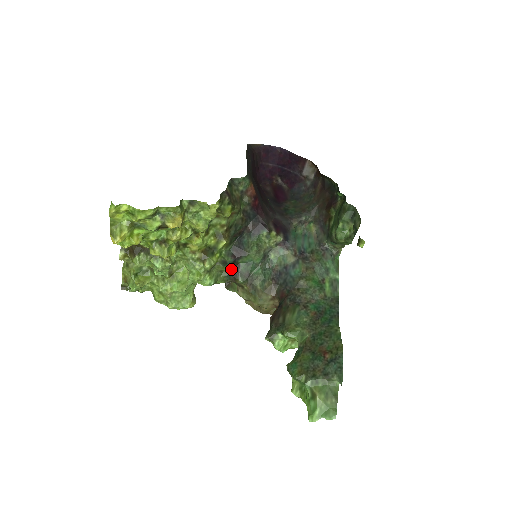
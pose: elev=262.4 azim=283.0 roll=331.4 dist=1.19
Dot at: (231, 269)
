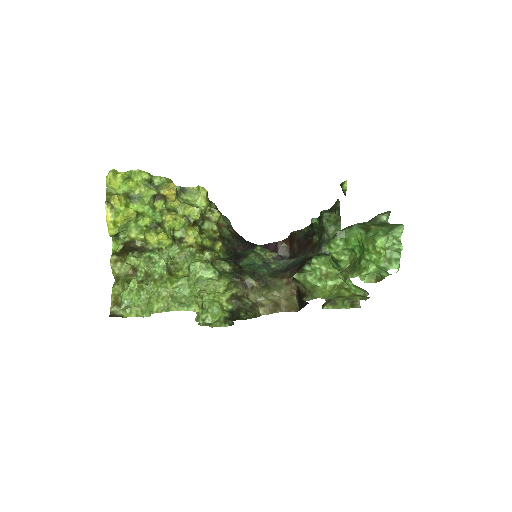
Dot at: (234, 269)
